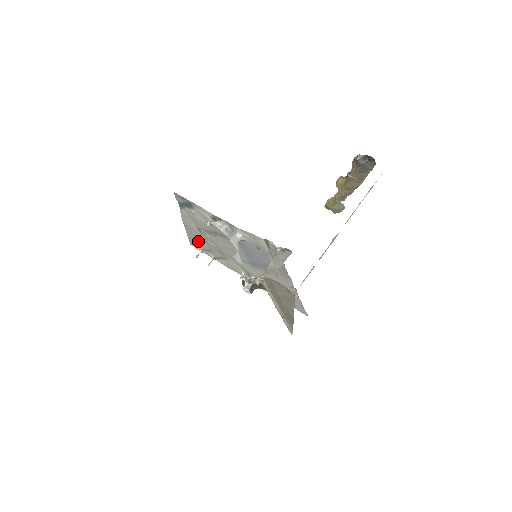
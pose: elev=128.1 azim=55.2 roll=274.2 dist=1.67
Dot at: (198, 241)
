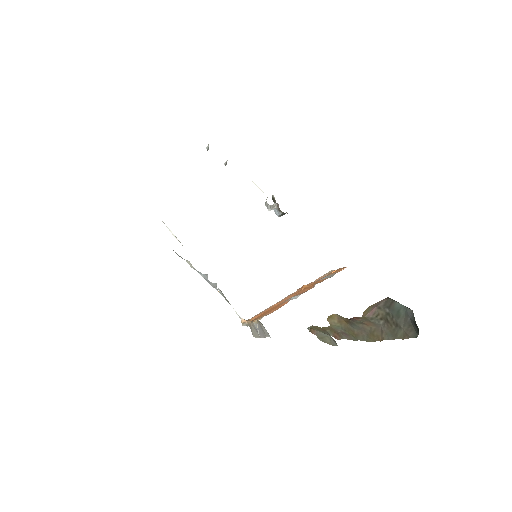
Dot at: occluded
